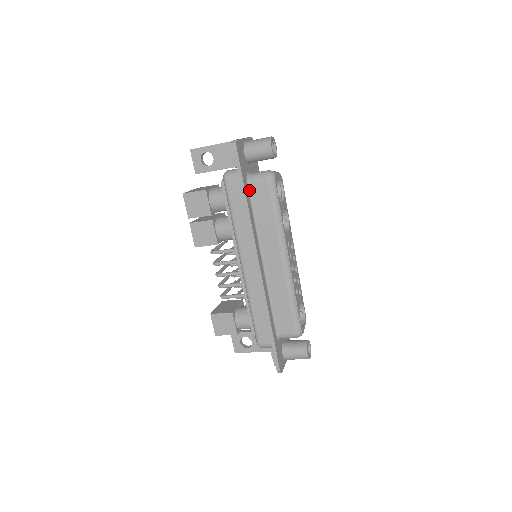
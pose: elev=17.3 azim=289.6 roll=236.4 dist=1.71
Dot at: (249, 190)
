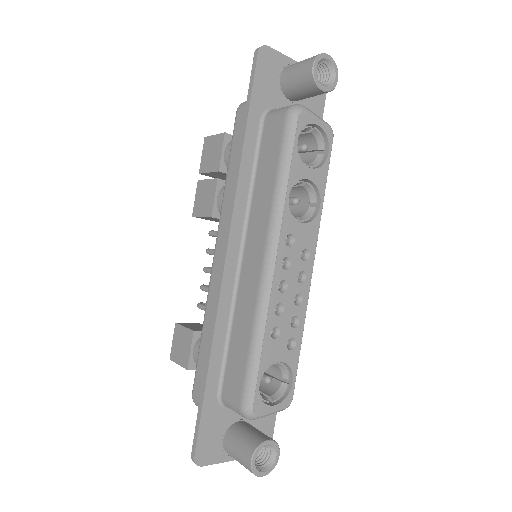
Dot at: (261, 131)
